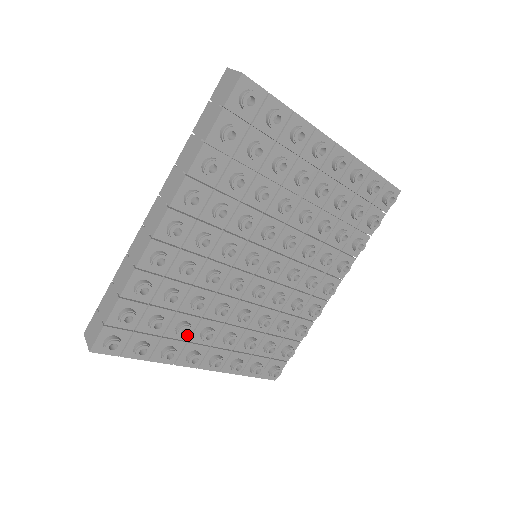
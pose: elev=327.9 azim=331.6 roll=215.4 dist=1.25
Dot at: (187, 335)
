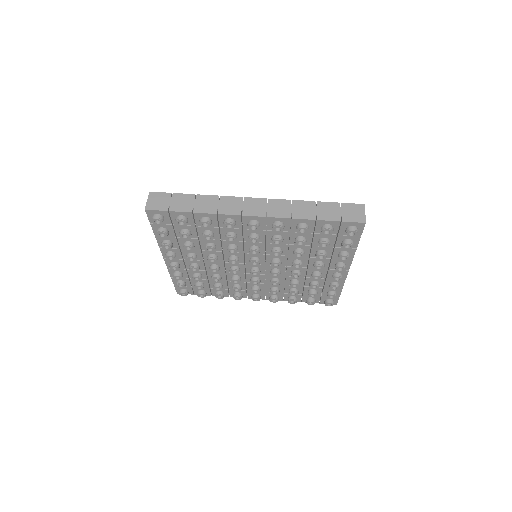
Dot at: (186, 250)
